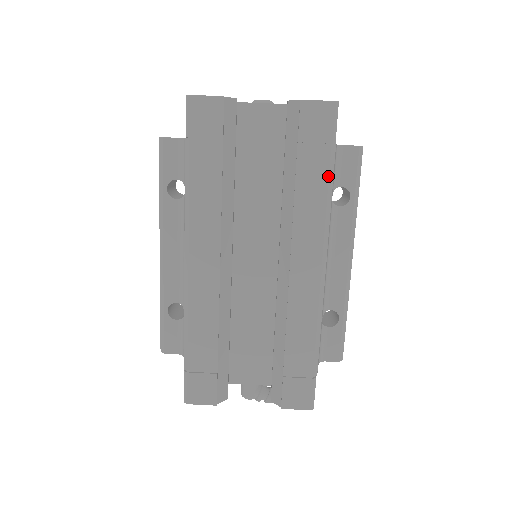
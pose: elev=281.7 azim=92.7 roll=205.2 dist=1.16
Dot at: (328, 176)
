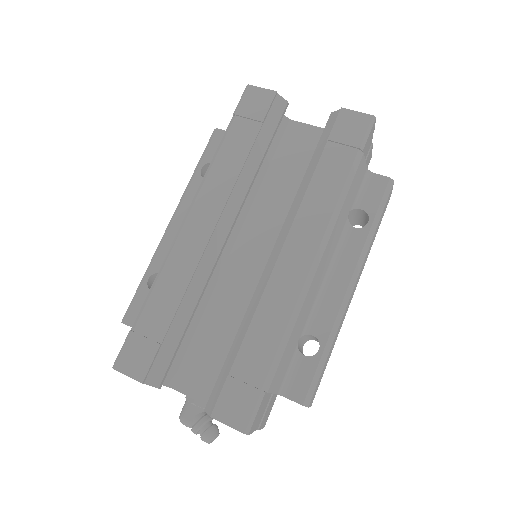
Dot at: (347, 176)
